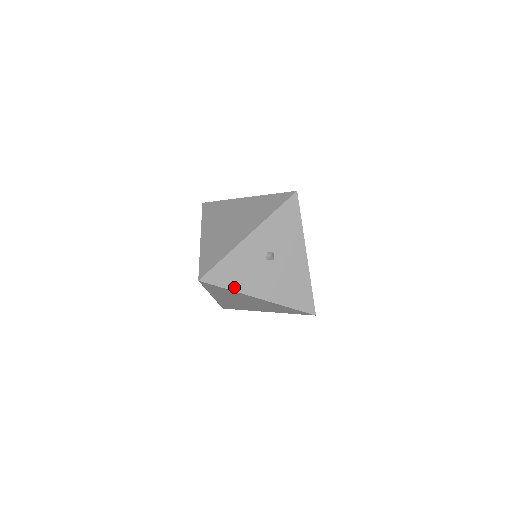
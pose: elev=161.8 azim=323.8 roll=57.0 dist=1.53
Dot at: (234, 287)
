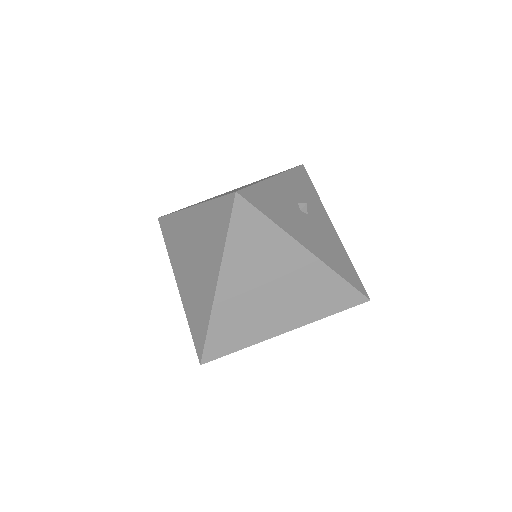
Dot at: (278, 222)
